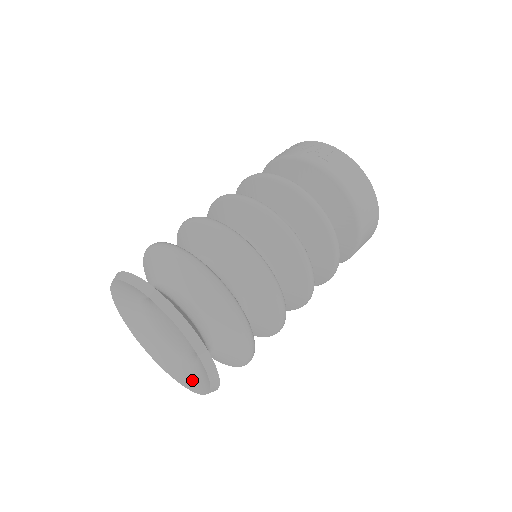
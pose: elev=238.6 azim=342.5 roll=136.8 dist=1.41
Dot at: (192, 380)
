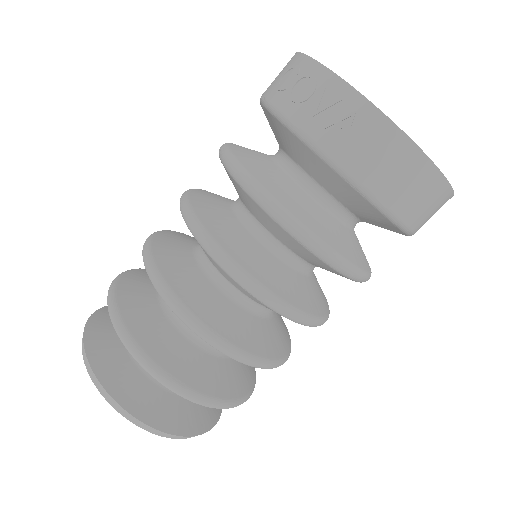
Dot at: occluded
